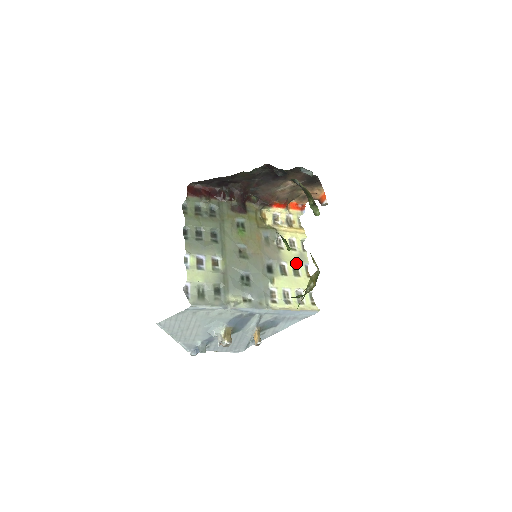
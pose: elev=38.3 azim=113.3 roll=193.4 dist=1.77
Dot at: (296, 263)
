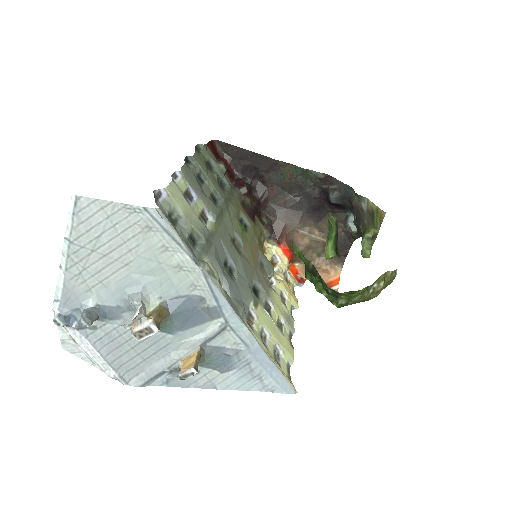
Dot at: (283, 318)
